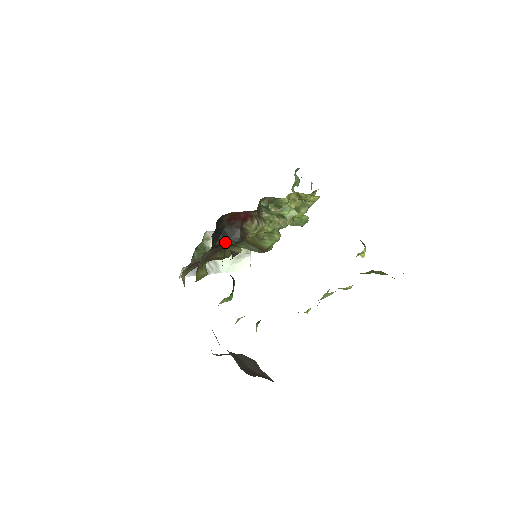
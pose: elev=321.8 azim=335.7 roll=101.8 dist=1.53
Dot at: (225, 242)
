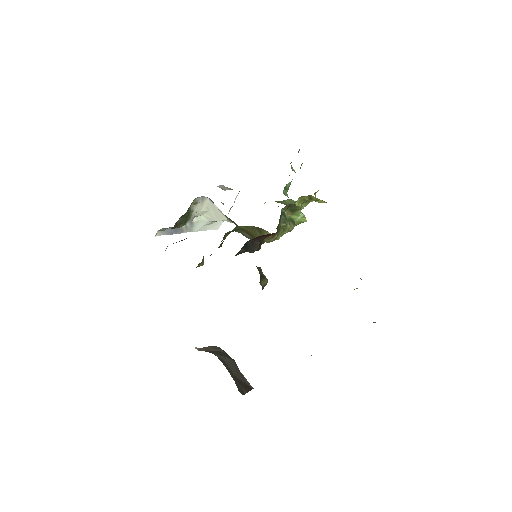
Dot at: occluded
